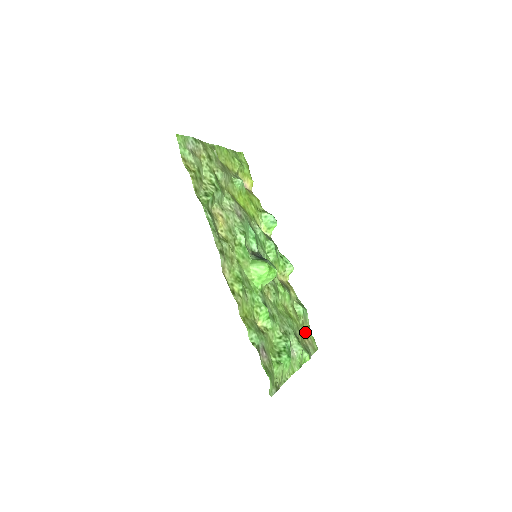
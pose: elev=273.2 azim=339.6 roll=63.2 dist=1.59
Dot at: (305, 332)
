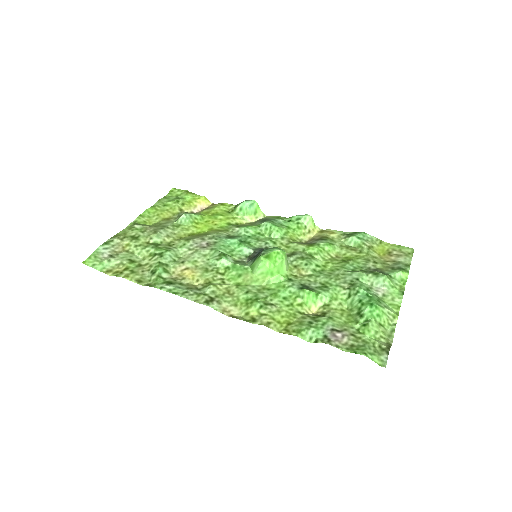
Dot at: (382, 251)
